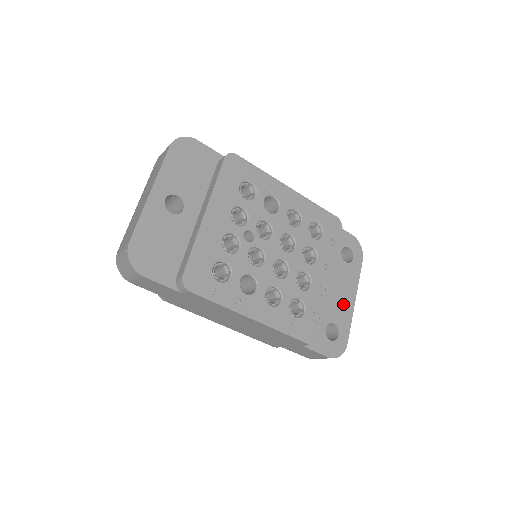
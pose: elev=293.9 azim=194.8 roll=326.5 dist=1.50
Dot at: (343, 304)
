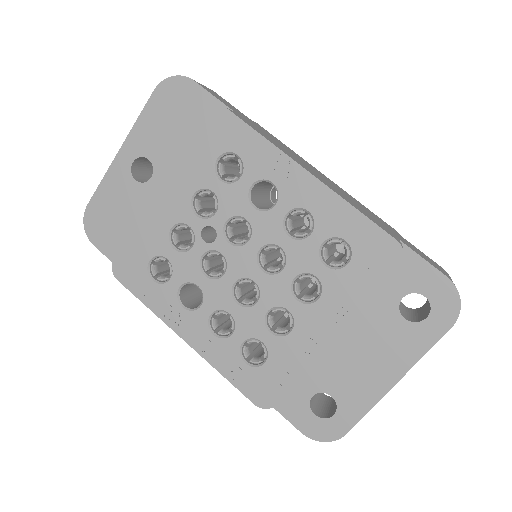
Dot at: (365, 378)
